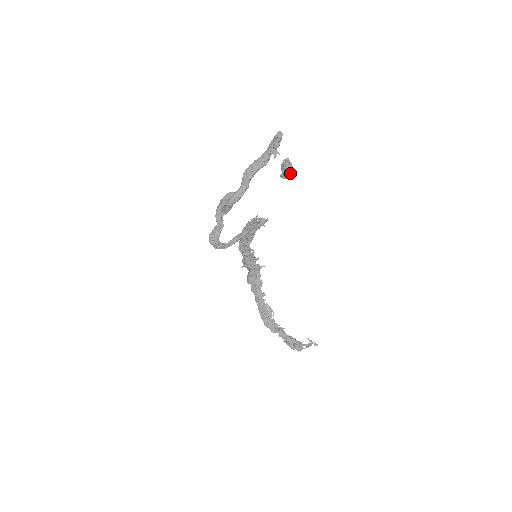
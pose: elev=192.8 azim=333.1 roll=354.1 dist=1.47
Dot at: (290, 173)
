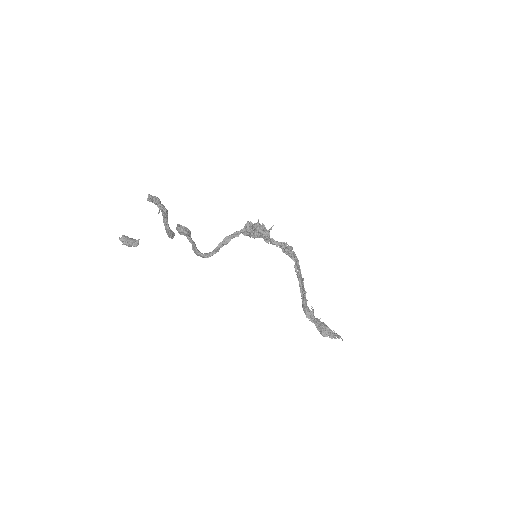
Dot at: (128, 246)
